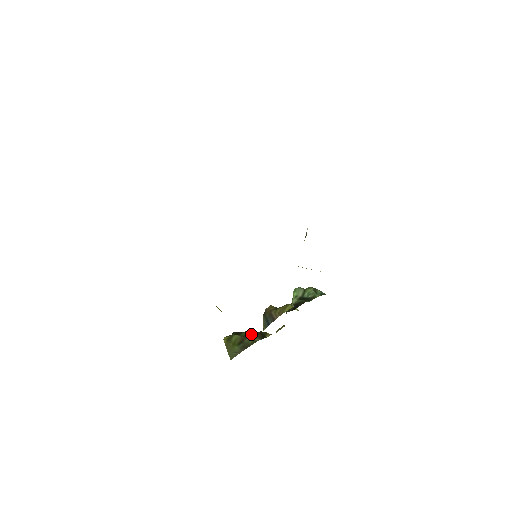
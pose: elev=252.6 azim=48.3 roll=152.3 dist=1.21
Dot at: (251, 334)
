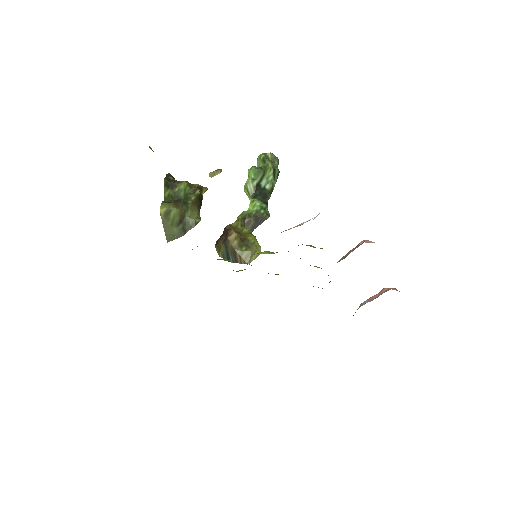
Dot at: (187, 193)
